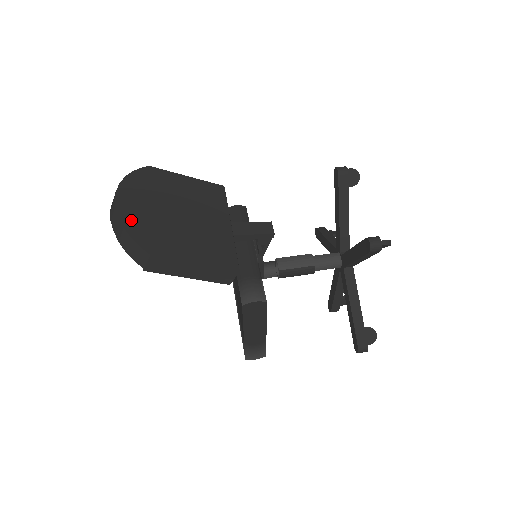
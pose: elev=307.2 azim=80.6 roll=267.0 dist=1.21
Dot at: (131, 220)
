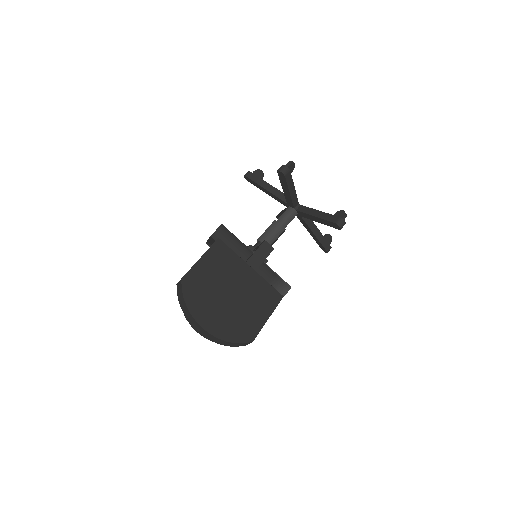
Dot at: (224, 332)
